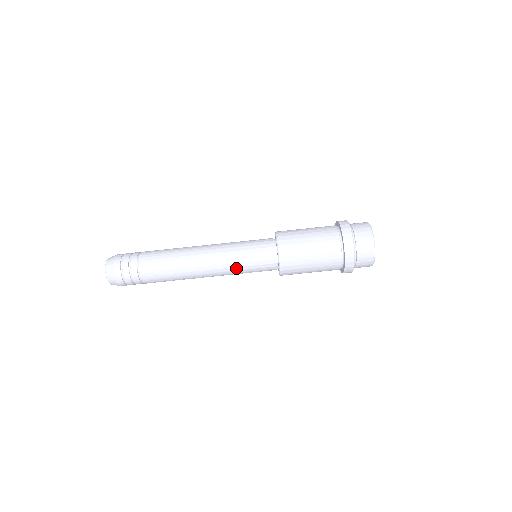
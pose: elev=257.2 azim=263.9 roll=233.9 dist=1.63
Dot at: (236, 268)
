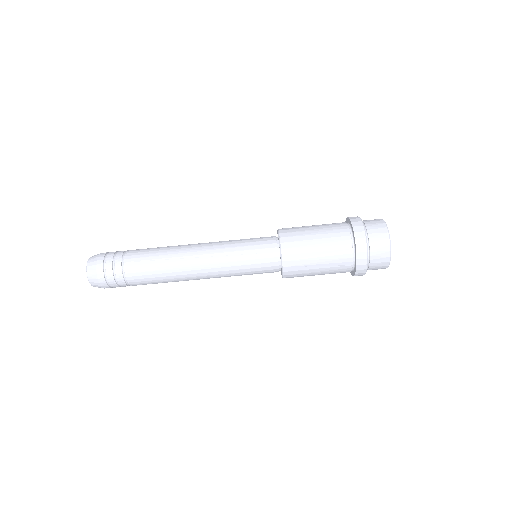
Dot at: occluded
